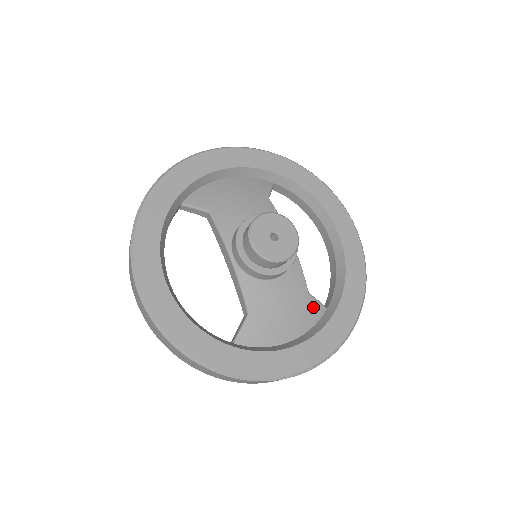
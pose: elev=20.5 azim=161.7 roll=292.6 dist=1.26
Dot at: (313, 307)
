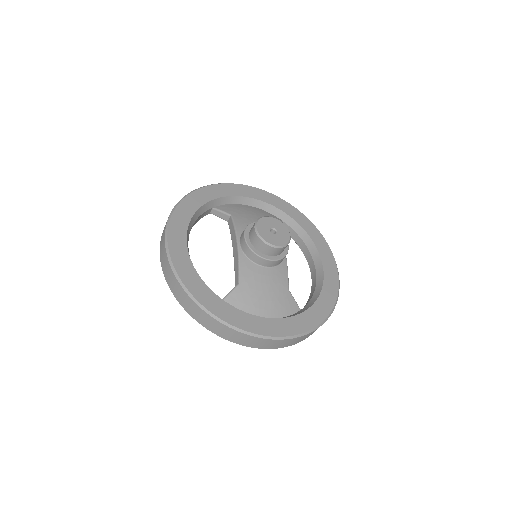
Dot at: (290, 302)
